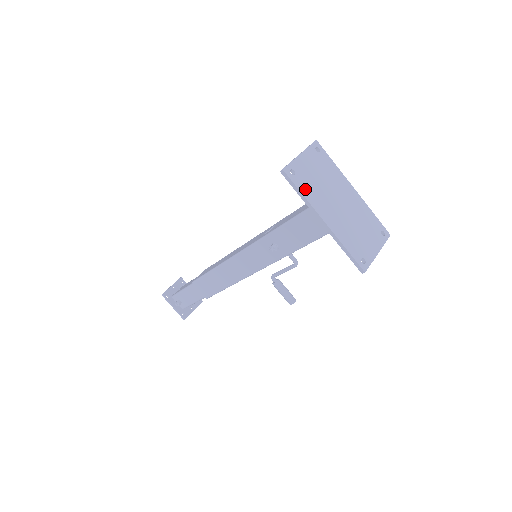
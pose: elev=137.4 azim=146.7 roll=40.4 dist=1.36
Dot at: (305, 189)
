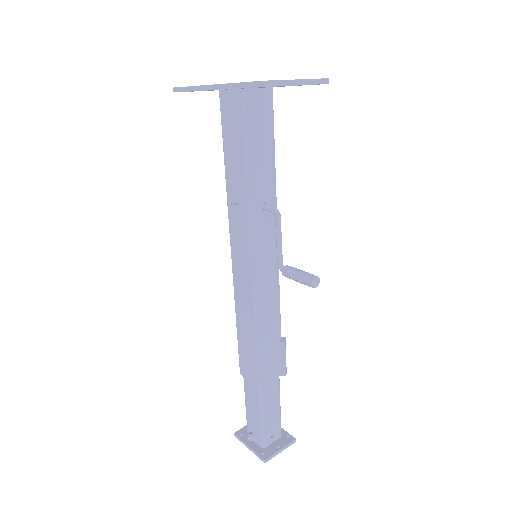
Dot at: occluded
